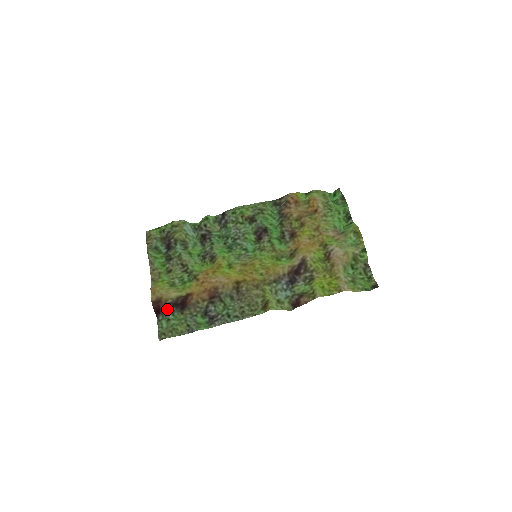
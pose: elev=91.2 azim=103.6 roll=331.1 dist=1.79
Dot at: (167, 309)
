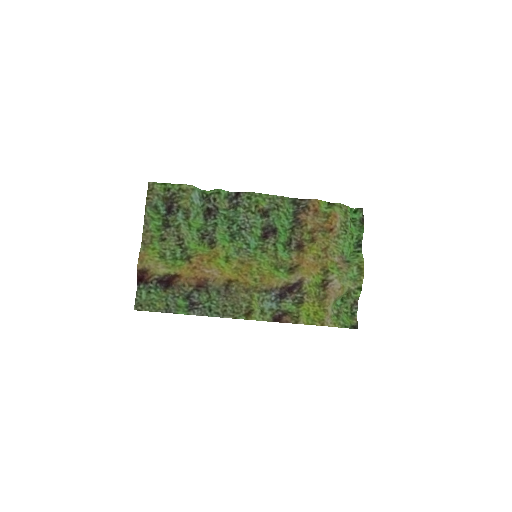
Dot at: (151, 284)
